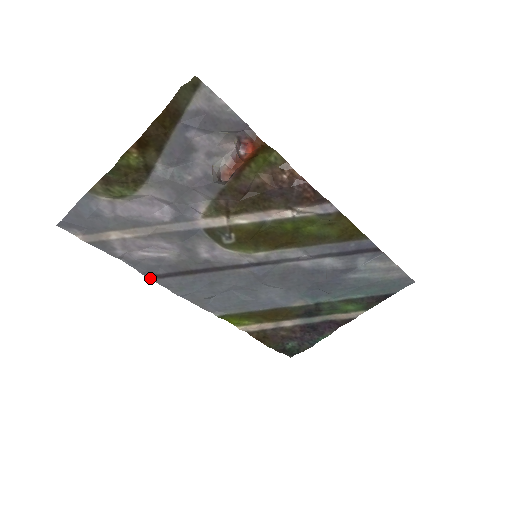
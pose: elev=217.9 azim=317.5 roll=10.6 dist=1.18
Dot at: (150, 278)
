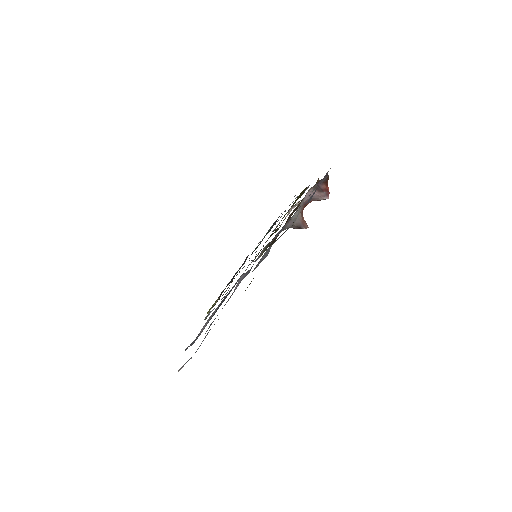
Dot at: occluded
